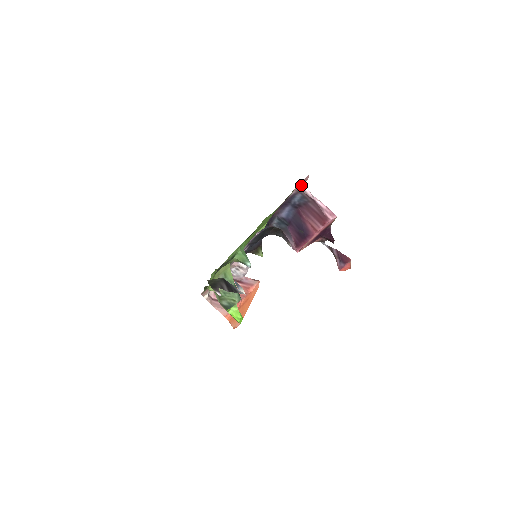
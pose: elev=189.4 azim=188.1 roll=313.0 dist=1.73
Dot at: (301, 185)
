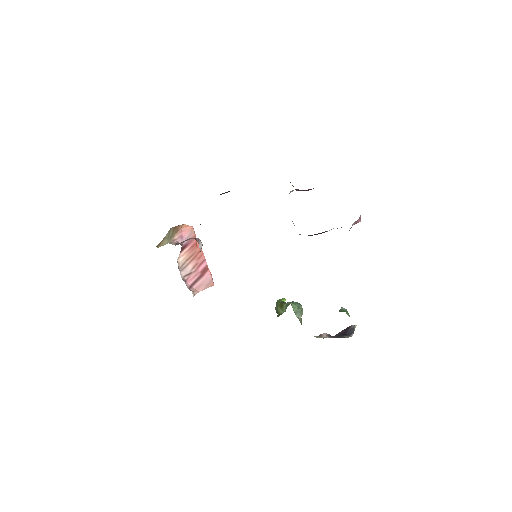
Dot at: occluded
